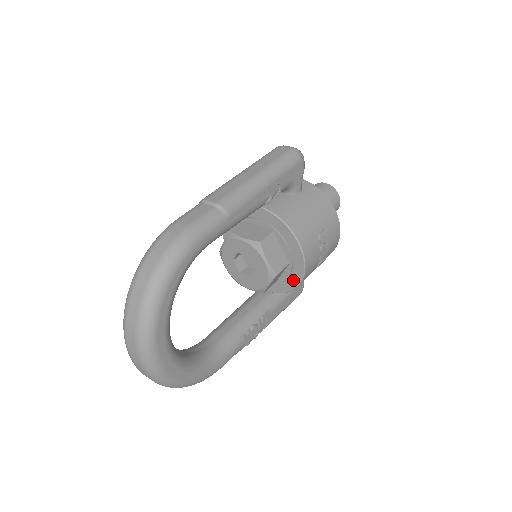
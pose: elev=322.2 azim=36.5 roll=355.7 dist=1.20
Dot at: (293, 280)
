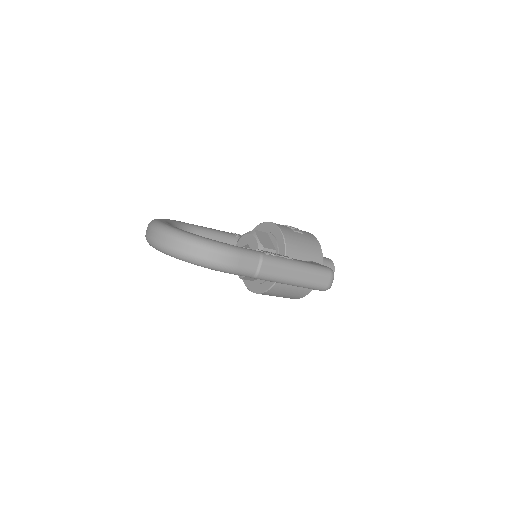
Dot at: (278, 235)
